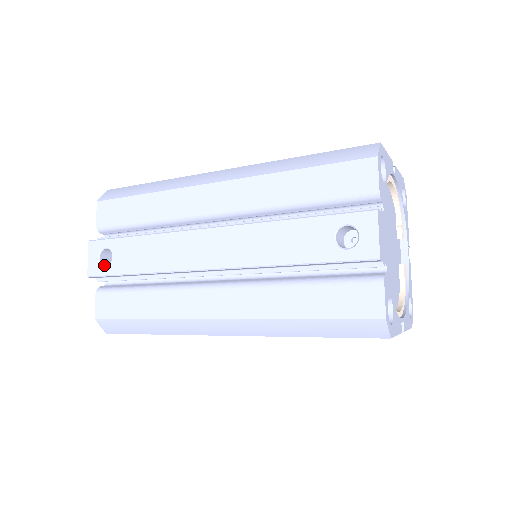
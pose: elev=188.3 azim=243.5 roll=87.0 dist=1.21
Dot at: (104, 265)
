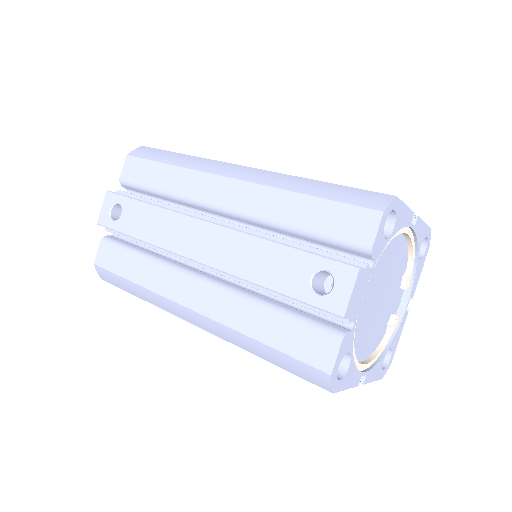
Dot at: (113, 218)
